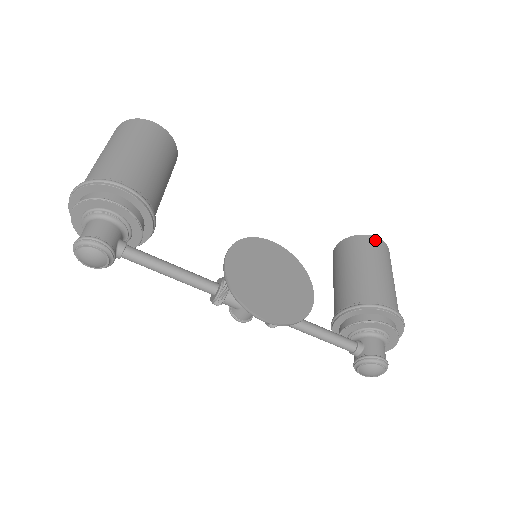
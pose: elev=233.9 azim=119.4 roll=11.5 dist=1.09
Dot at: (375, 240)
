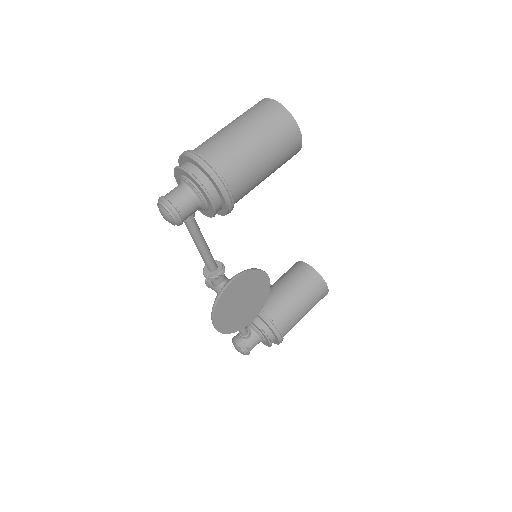
Dot at: (325, 289)
